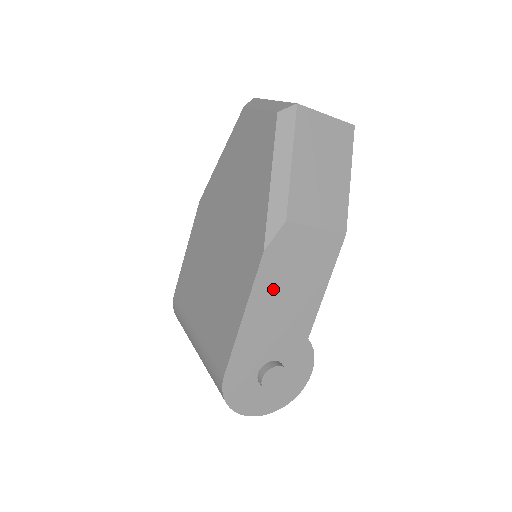
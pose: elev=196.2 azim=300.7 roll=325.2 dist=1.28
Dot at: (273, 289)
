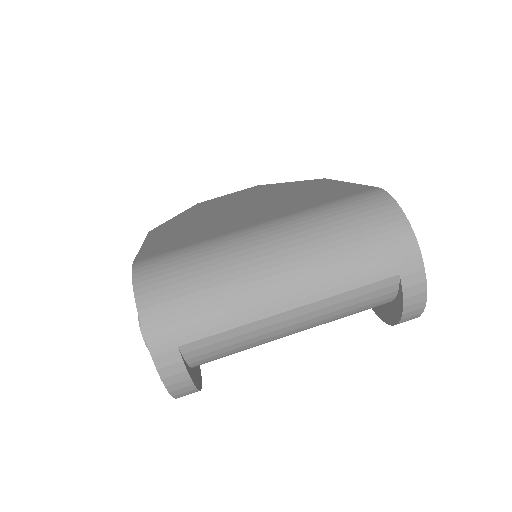
Dot at: occluded
